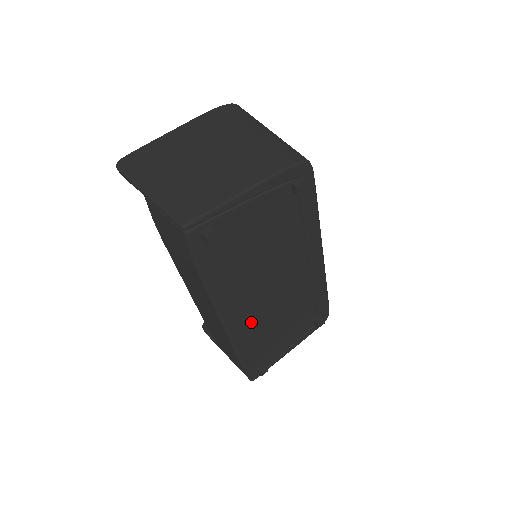
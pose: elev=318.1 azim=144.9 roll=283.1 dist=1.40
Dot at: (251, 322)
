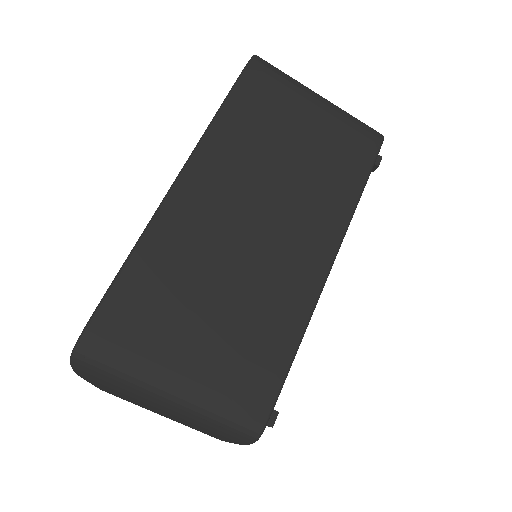
Dot at: occluded
